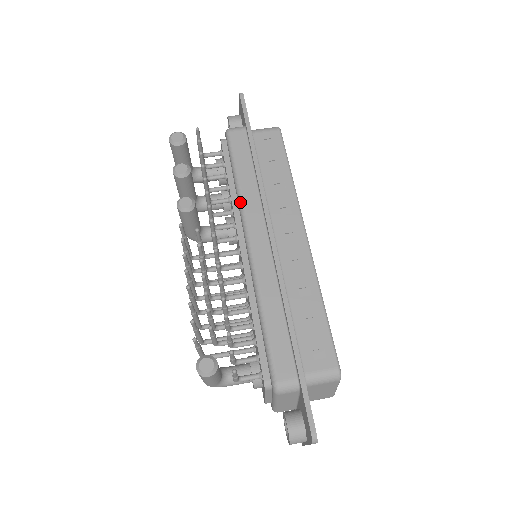
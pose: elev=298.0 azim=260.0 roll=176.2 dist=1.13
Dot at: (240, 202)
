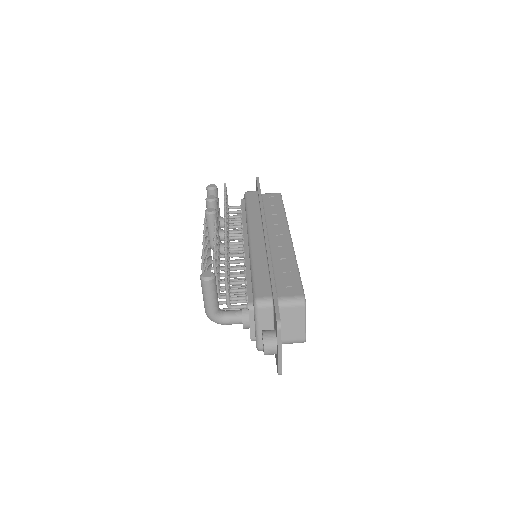
Dot at: (247, 220)
